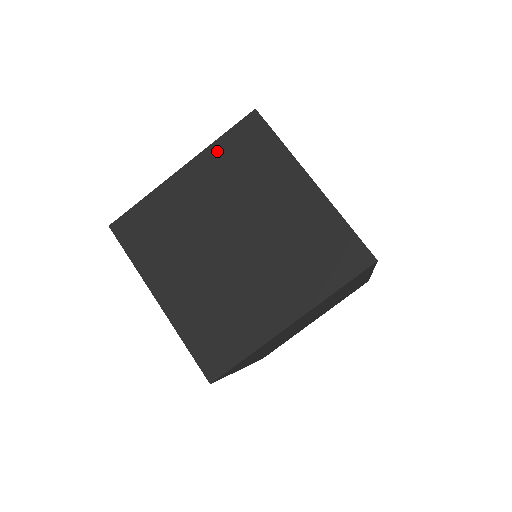
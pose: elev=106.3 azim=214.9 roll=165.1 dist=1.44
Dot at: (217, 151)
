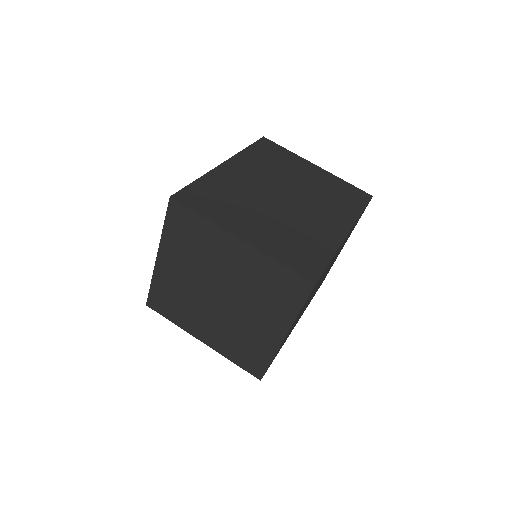
Dot at: (168, 237)
